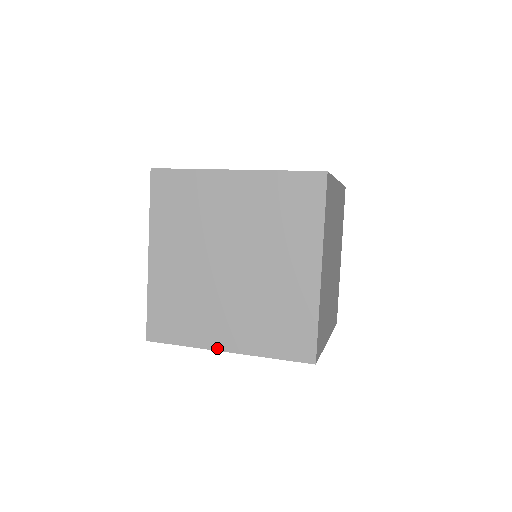
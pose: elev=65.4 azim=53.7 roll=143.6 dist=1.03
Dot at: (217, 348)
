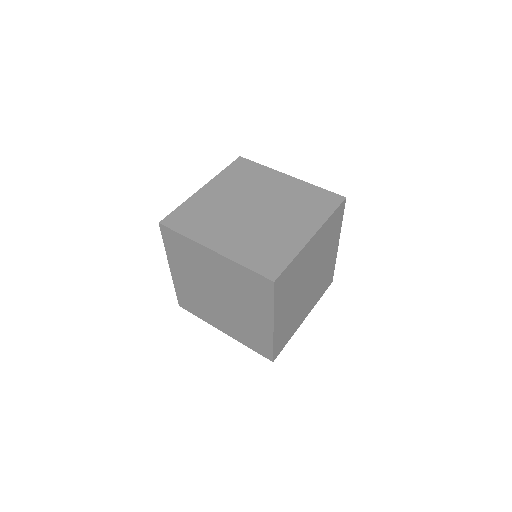
Dot at: (218, 328)
